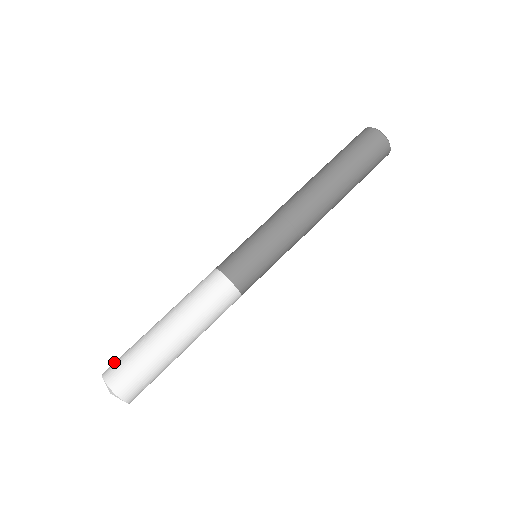
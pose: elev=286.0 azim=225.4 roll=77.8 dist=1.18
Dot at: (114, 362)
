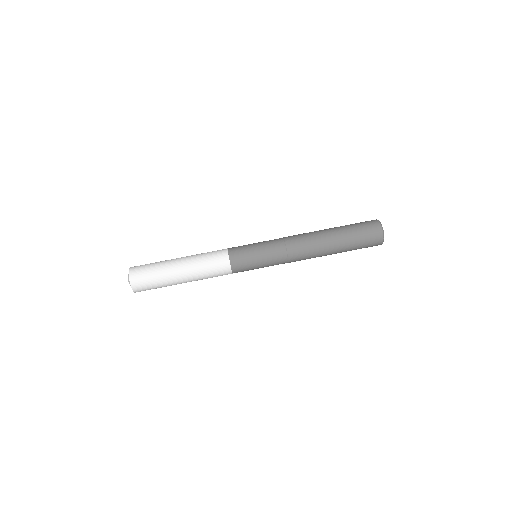
Dot at: (141, 265)
